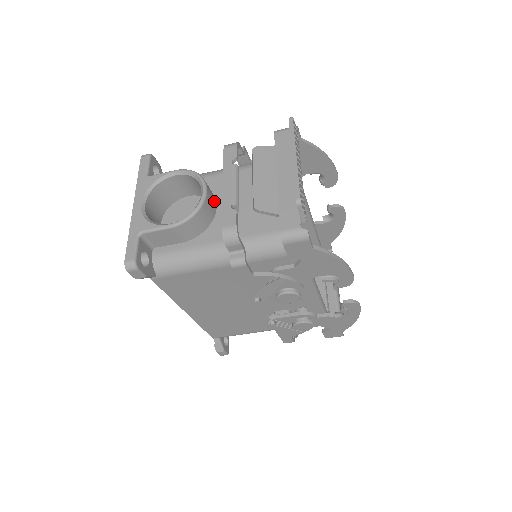
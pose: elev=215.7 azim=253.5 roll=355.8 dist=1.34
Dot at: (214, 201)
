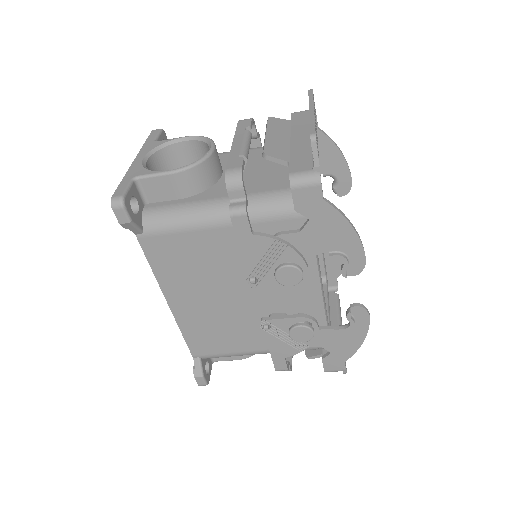
Dot at: (220, 166)
